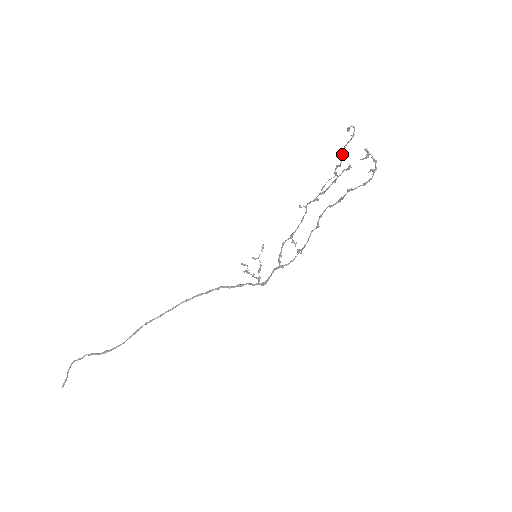
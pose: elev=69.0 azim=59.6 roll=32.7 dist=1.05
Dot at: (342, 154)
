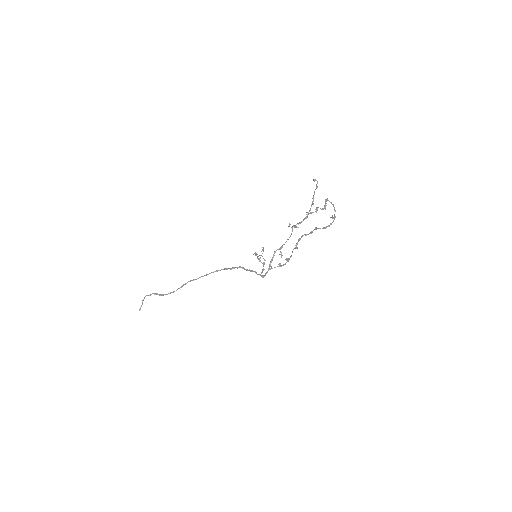
Dot at: occluded
